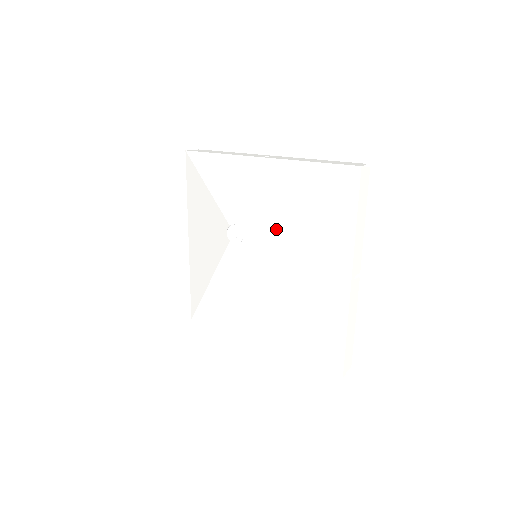
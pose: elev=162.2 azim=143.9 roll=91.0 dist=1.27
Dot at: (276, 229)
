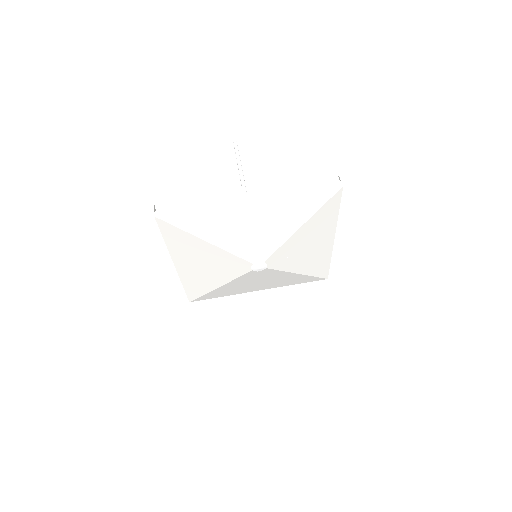
Dot at: (288, 247)
